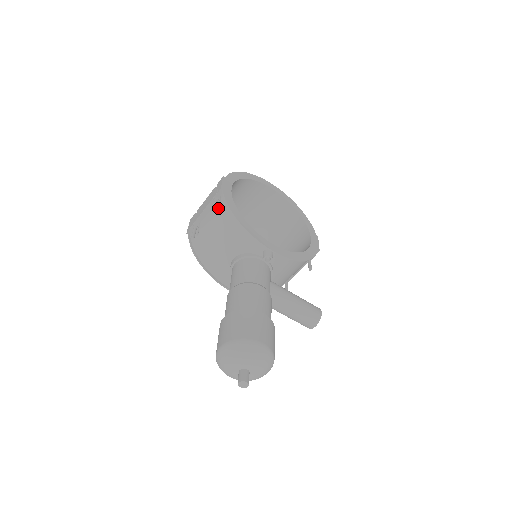
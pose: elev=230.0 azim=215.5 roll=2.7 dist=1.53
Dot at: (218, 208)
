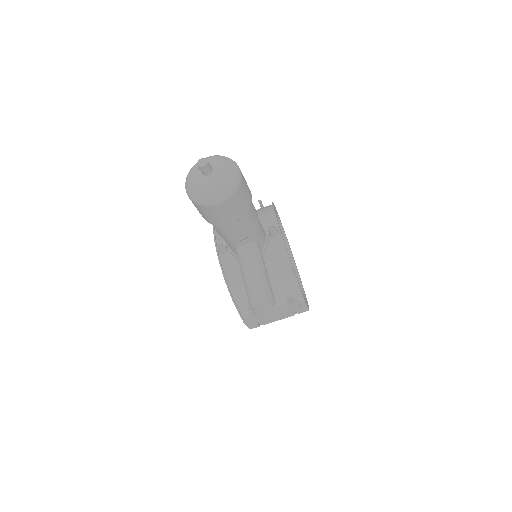
Dot at: occluded
